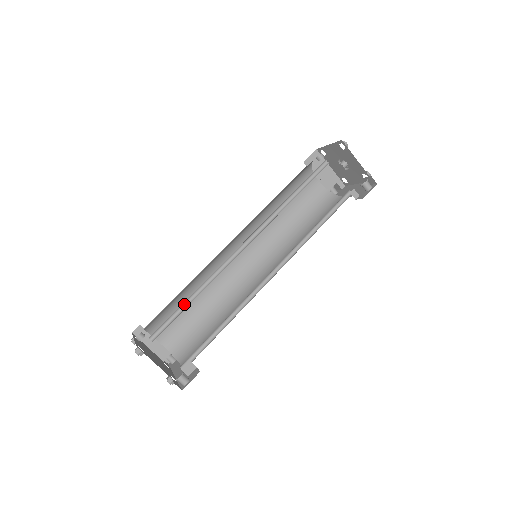
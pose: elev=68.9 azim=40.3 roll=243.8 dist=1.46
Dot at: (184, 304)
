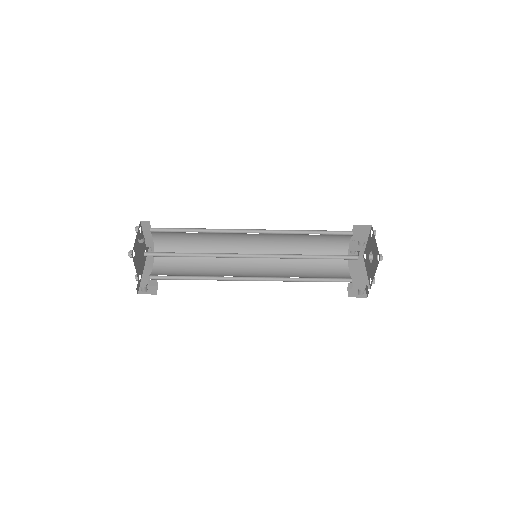
Dot at: (182, 253)
